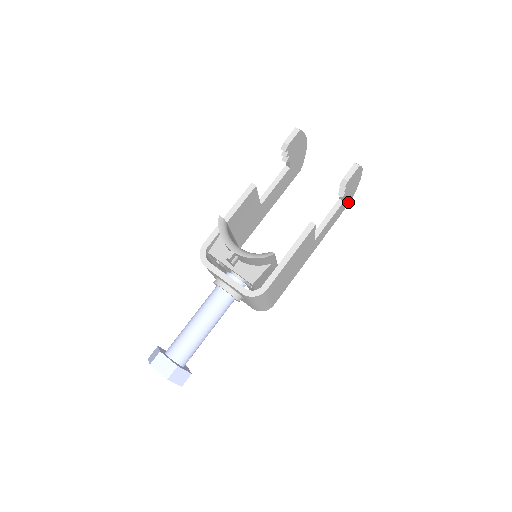
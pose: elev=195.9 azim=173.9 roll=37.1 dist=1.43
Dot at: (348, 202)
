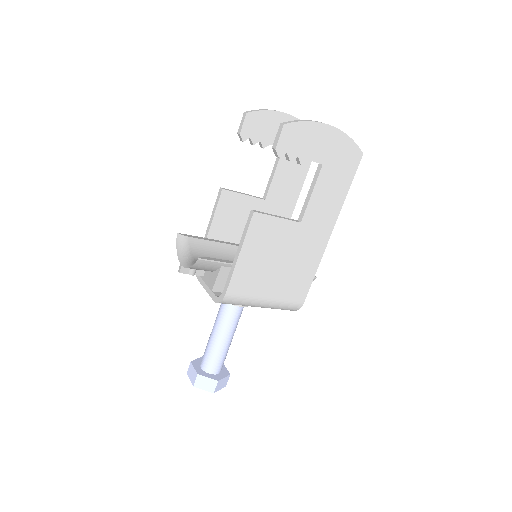
Dot at: (353, 158)
